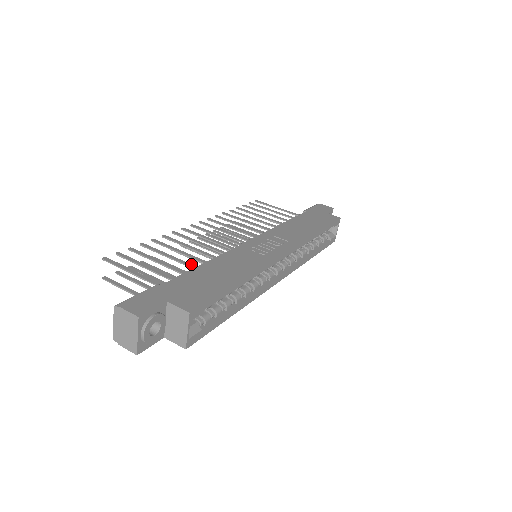
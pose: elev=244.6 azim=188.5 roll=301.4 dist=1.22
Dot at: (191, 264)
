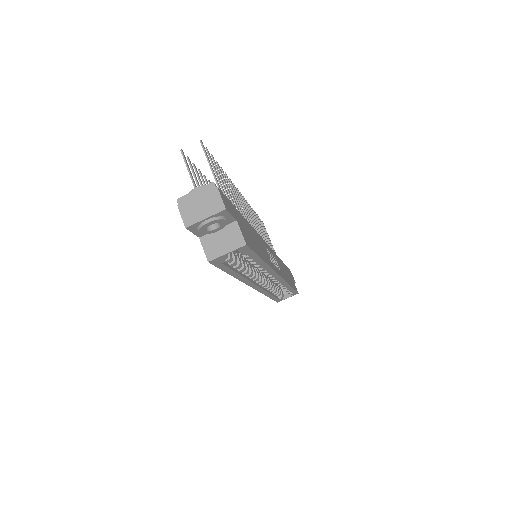
Dot at: occluded
